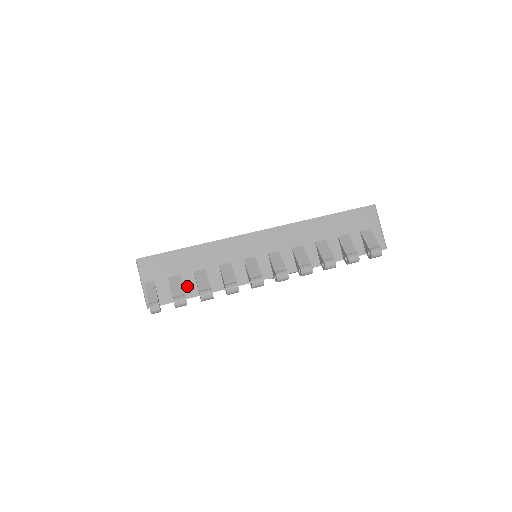
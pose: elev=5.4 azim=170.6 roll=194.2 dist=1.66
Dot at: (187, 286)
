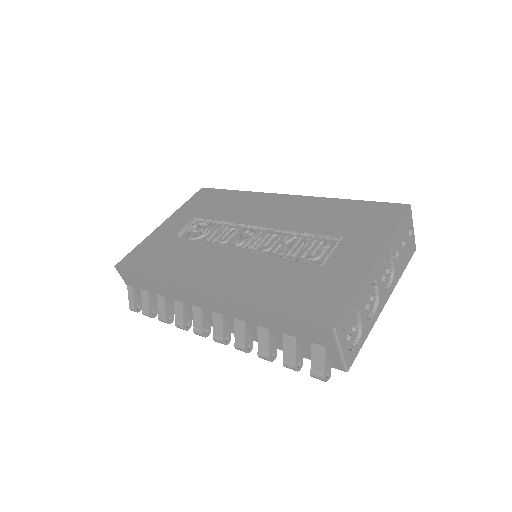
Dot at: (155, 301)
